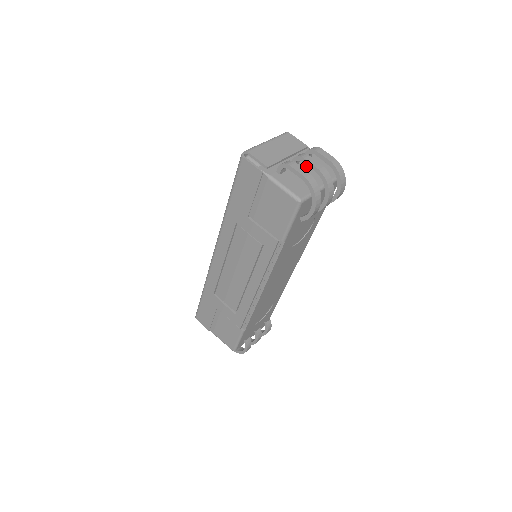
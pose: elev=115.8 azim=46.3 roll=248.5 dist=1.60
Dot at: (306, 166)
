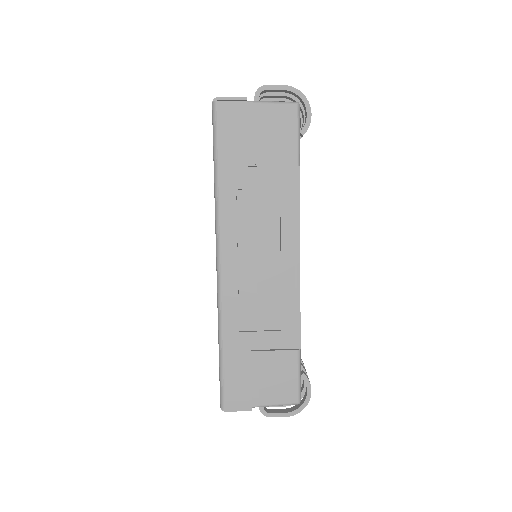
Dot at: occluded
